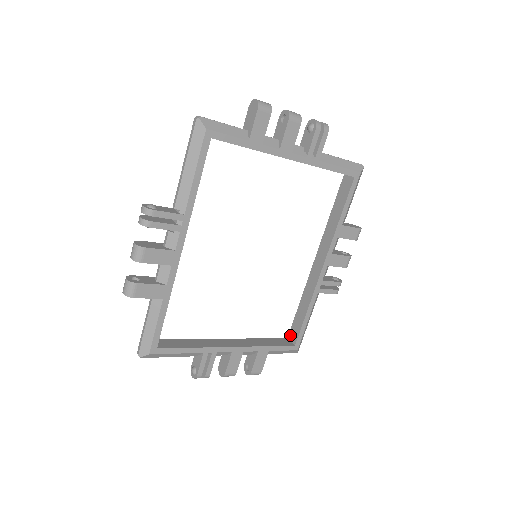
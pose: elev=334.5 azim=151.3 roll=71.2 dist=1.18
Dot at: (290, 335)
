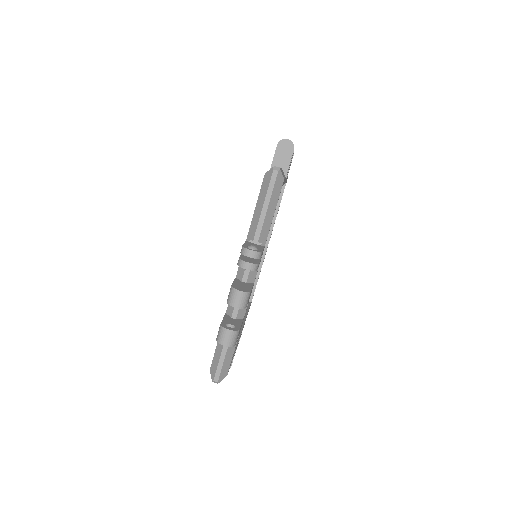
Dot at: occluded
